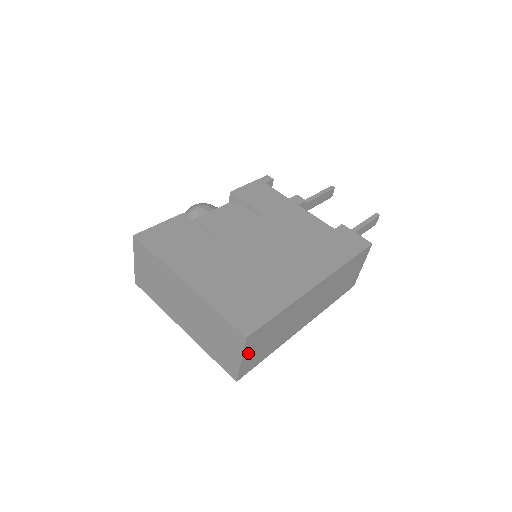
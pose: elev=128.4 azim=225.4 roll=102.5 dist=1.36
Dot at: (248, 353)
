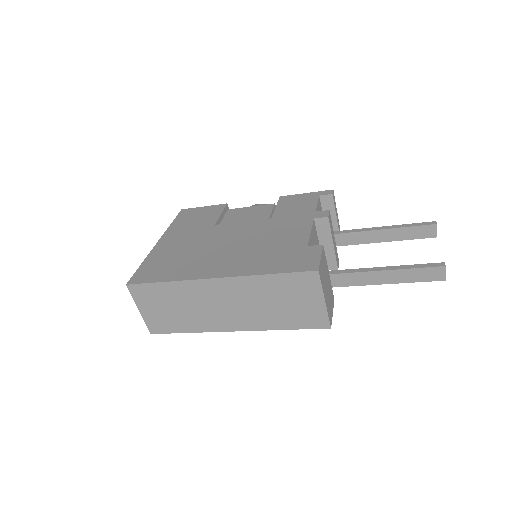
Dot at: (144, 307)
